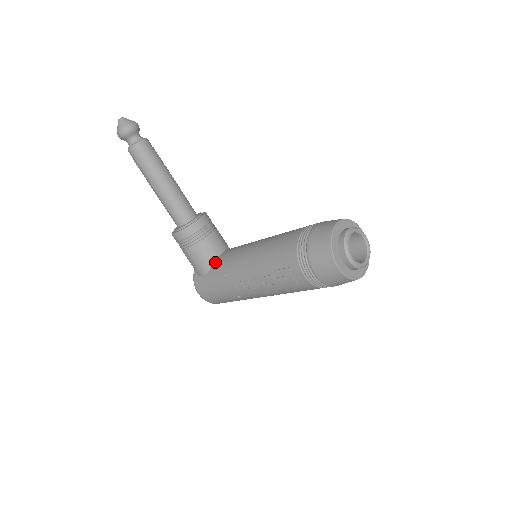
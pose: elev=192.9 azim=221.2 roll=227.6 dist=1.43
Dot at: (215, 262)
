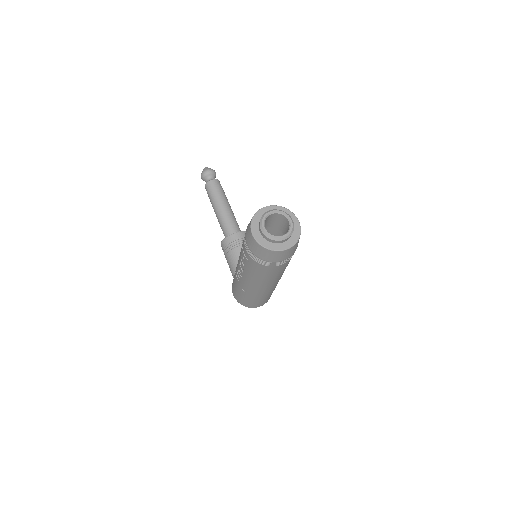
Dot at: occluded
